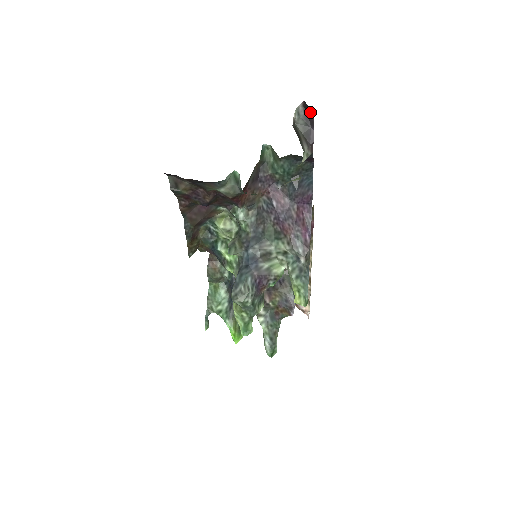
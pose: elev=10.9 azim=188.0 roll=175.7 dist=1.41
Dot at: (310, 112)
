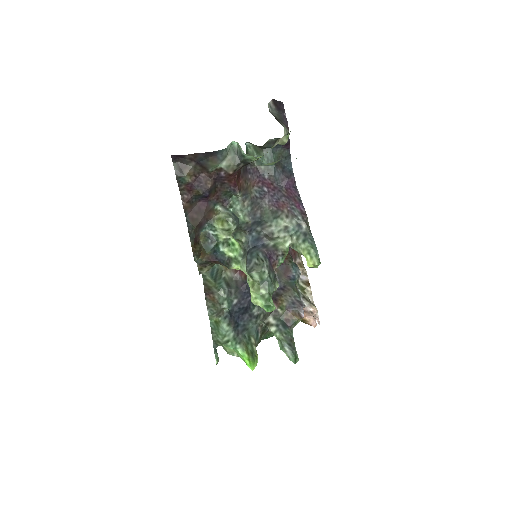
Dot at: (279, 104)
